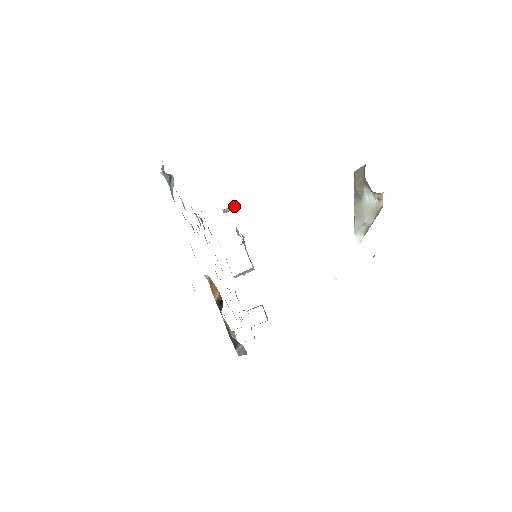
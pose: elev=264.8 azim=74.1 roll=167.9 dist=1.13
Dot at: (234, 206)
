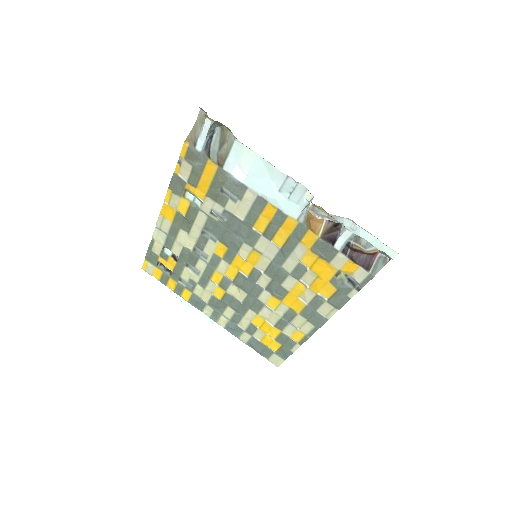
Dot at: occluded
